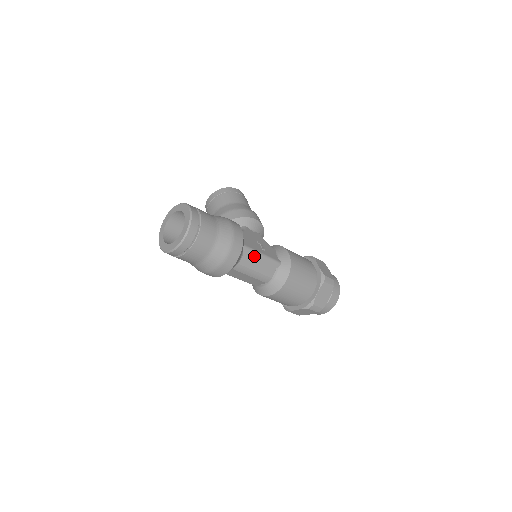
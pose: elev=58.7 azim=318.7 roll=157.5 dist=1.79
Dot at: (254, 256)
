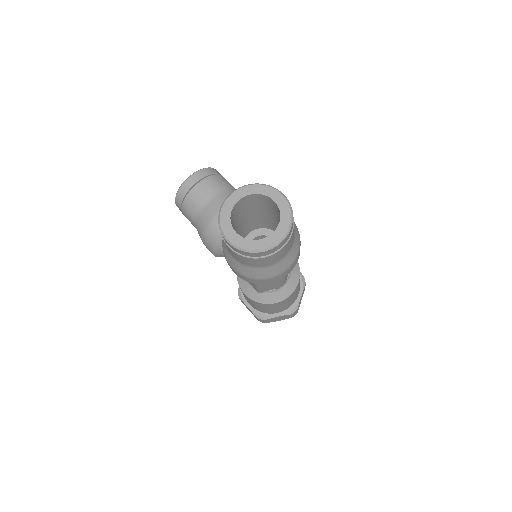
Dot at: occluded
